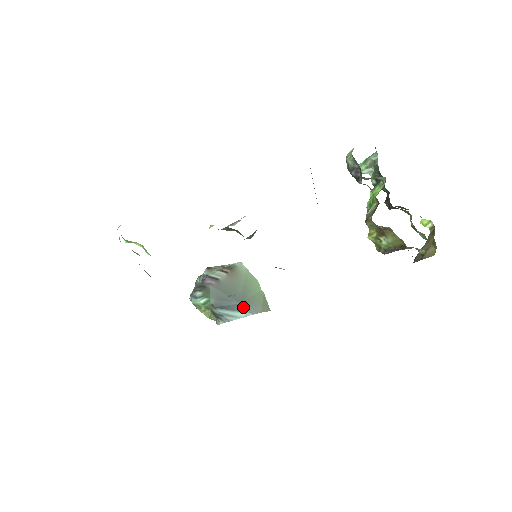
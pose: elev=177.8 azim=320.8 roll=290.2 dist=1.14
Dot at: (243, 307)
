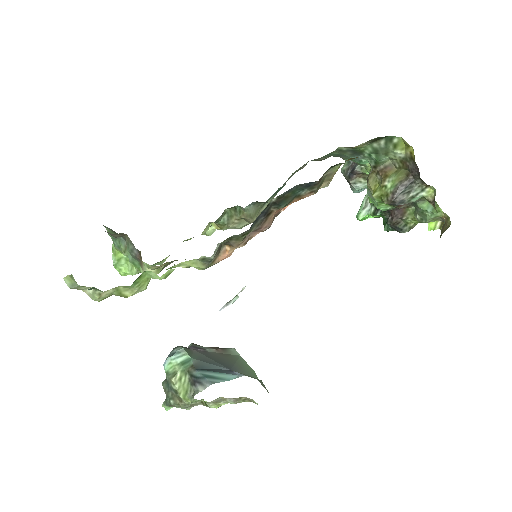
Dot at: (233, 372)
